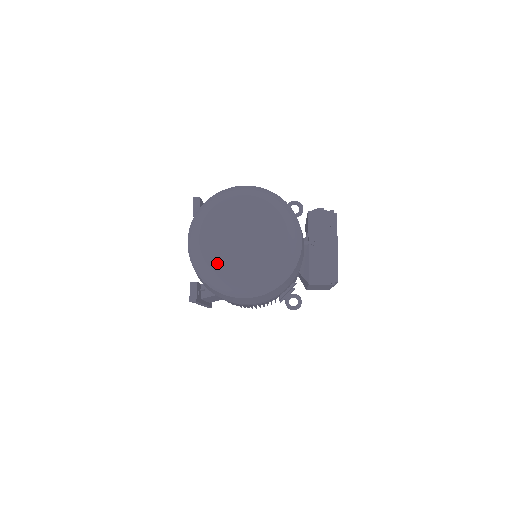
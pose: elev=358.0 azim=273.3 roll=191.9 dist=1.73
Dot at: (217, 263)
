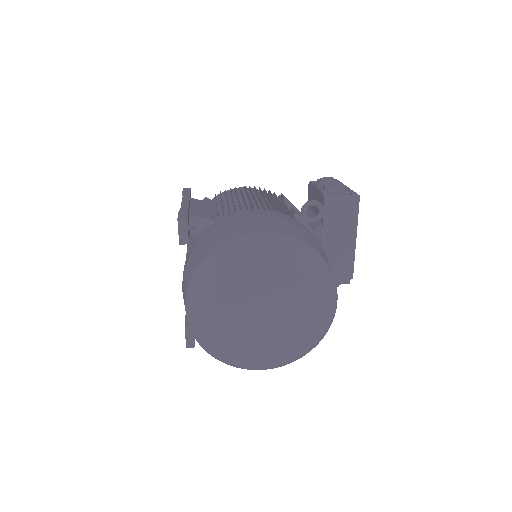
Dot at: (231, 346)
